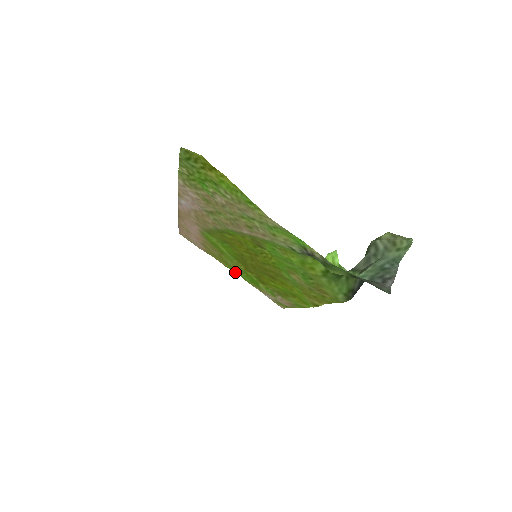
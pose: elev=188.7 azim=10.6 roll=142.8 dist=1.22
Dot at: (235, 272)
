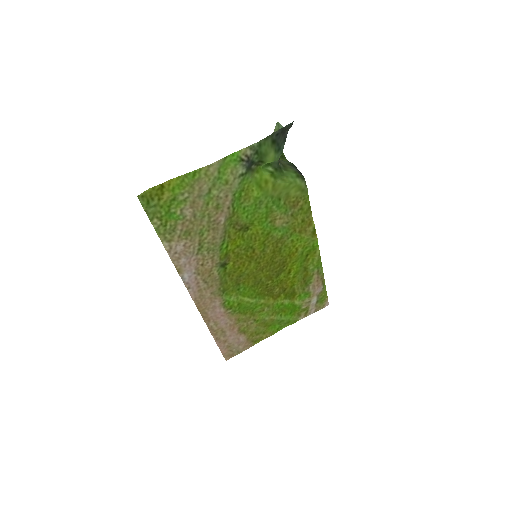
Dot at: occluded
